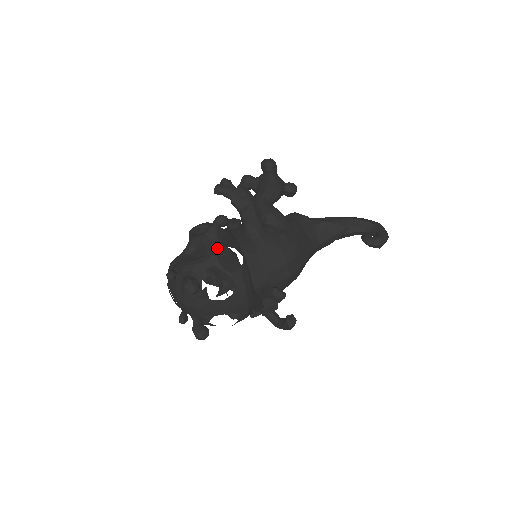
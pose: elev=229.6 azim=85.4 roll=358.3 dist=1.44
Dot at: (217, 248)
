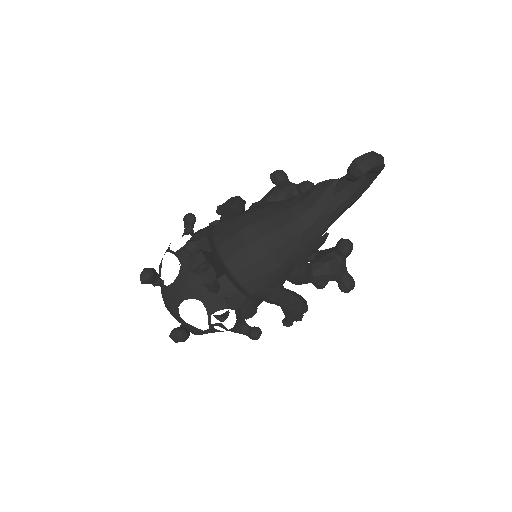
Dot at: occluded
